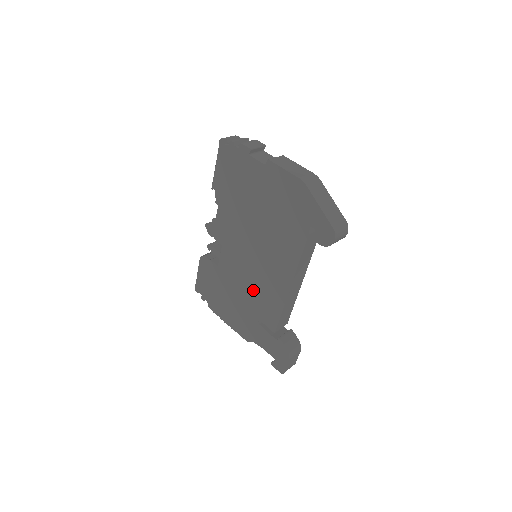
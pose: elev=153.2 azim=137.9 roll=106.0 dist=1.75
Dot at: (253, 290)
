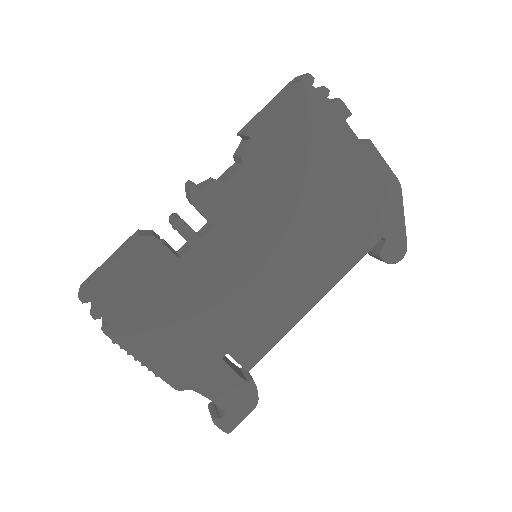
Dot at: (242, 306)
